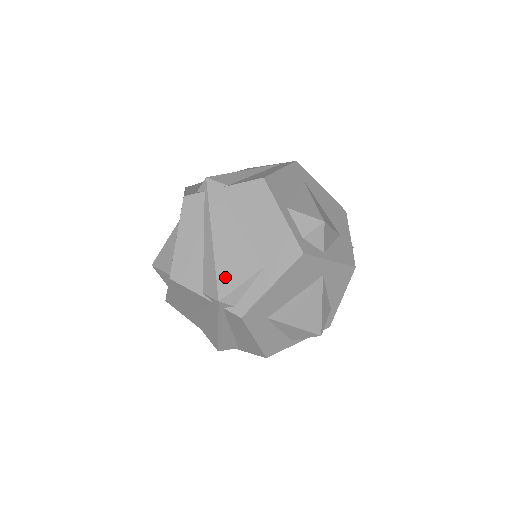
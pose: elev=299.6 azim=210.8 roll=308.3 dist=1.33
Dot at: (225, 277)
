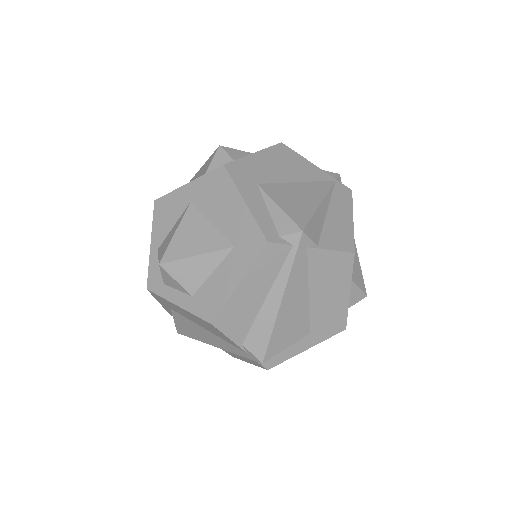
Dot at: (277, 342)
